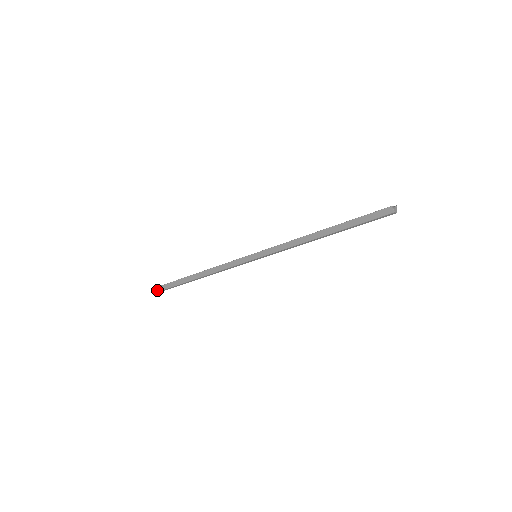
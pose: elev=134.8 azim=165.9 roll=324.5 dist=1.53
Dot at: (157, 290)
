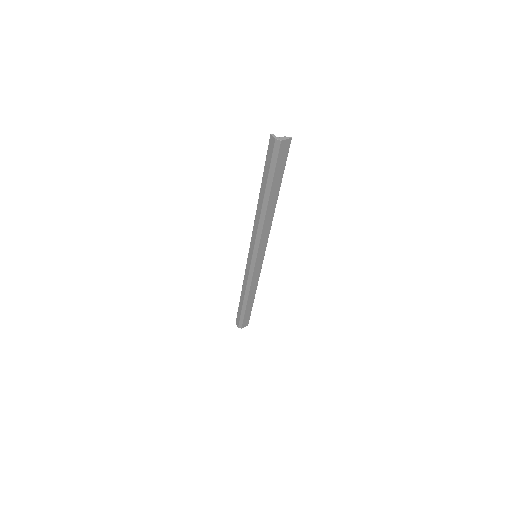
Dot at: (237, 325)
